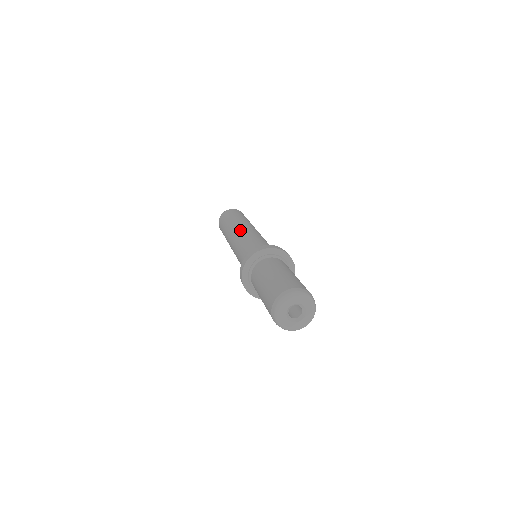
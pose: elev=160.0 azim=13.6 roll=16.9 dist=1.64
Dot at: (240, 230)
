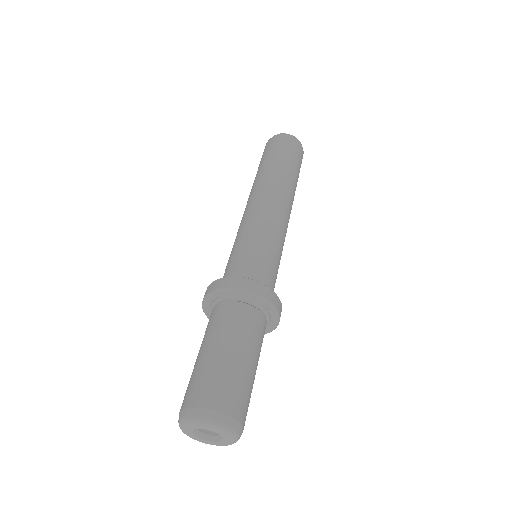
Dot at: (253, 202)
